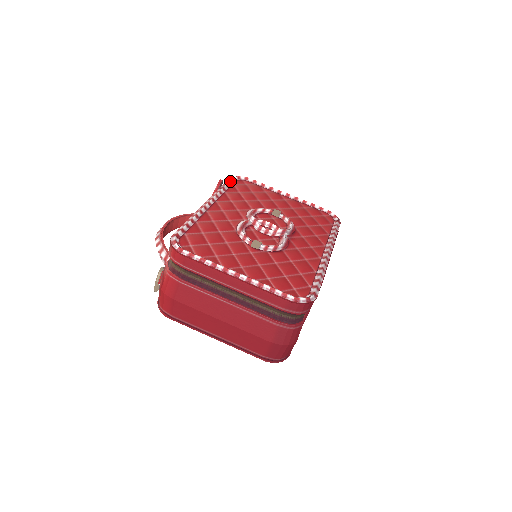
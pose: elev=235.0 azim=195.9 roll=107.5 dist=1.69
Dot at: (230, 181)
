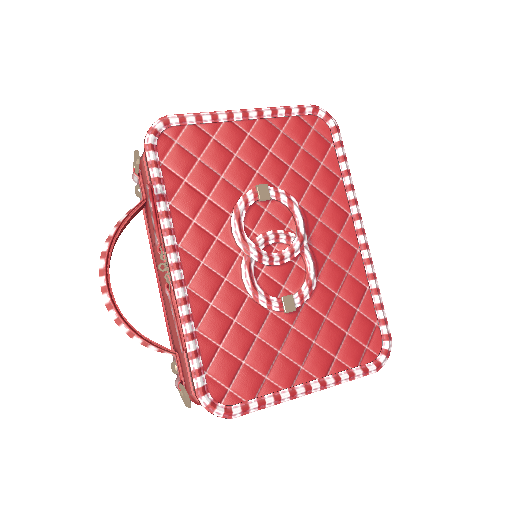
Dot at: (154, 162)
